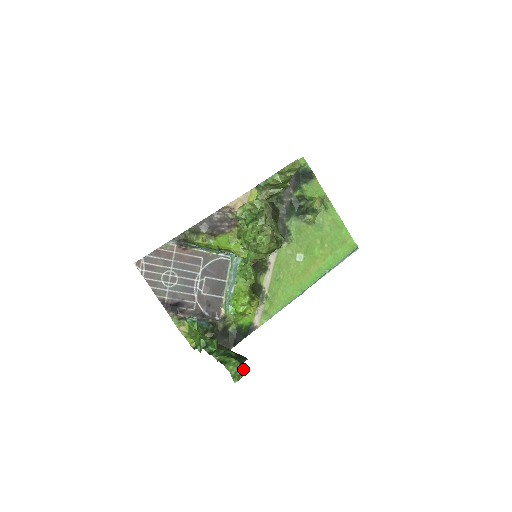
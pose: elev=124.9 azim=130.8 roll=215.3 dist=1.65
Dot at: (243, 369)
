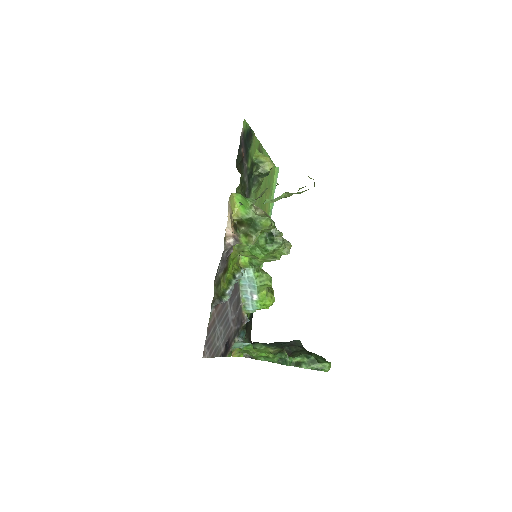
Dot at: occluded
